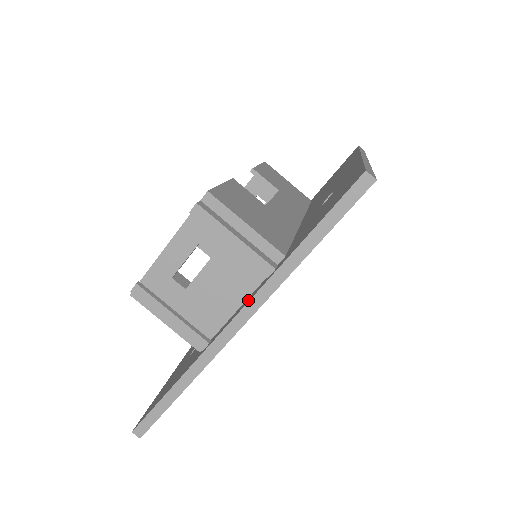
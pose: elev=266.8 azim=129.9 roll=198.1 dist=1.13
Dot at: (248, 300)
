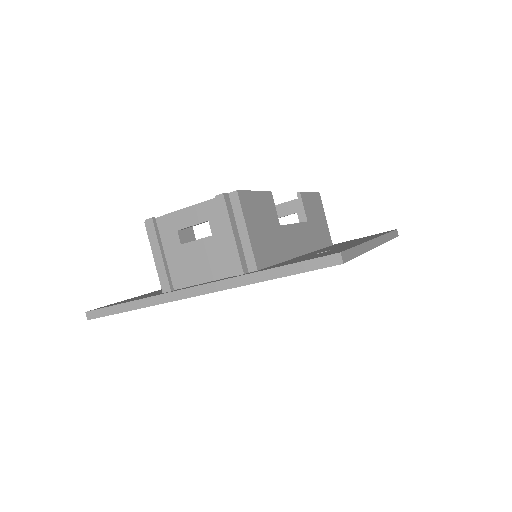
Dot at: (213, 281)
